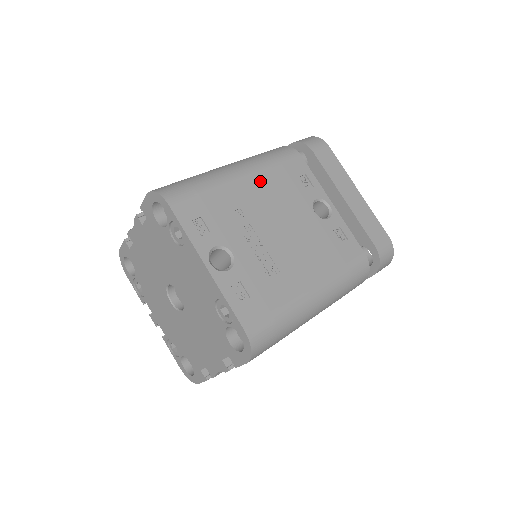
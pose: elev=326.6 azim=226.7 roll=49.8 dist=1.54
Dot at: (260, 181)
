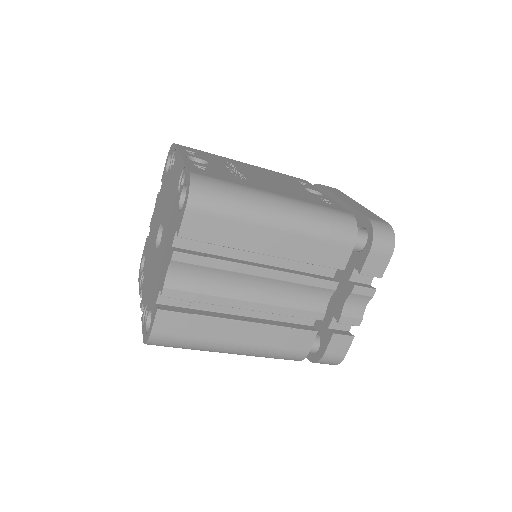
Dot at: (259, 168)
